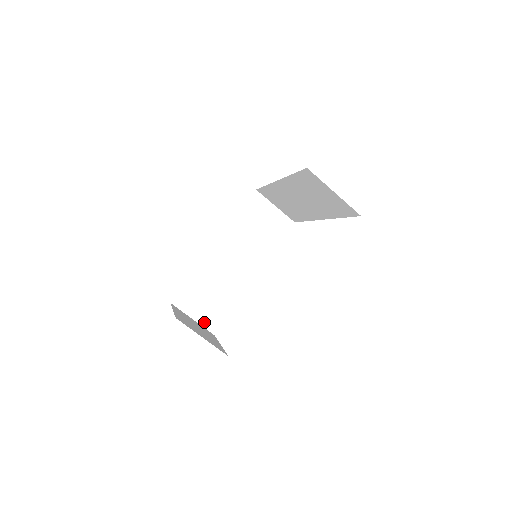
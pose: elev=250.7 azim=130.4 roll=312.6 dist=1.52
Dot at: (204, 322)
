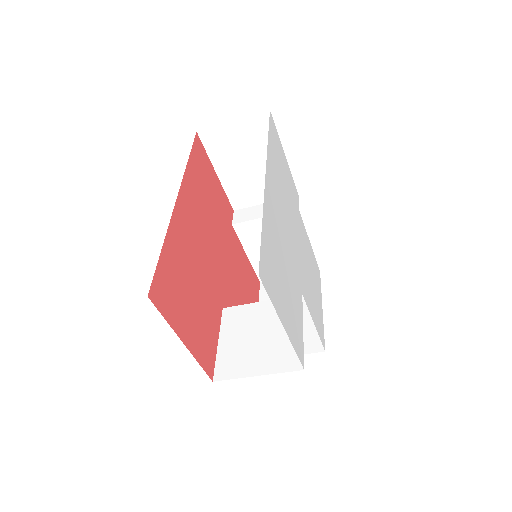
Dot at: occluded
